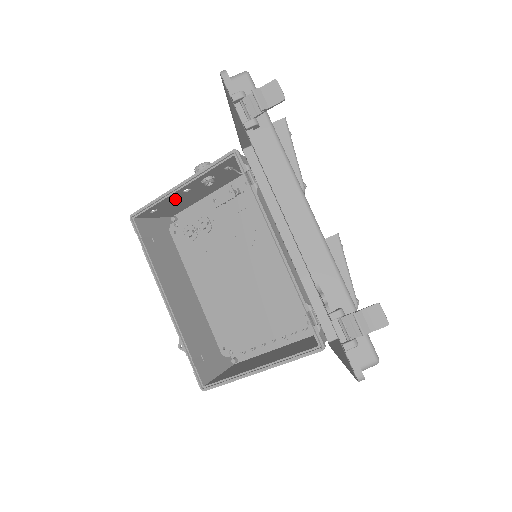
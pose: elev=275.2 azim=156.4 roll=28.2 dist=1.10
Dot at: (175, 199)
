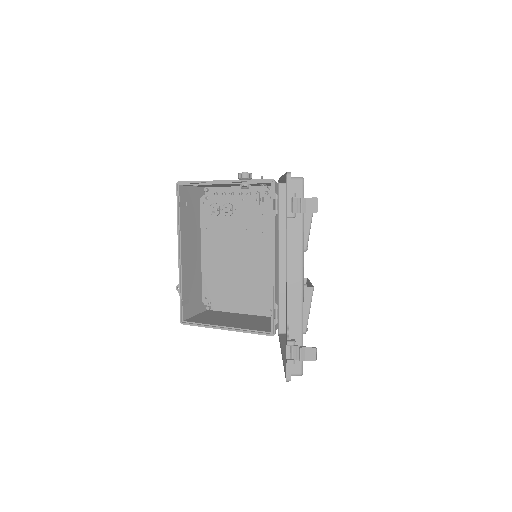
Dot at: occluded
